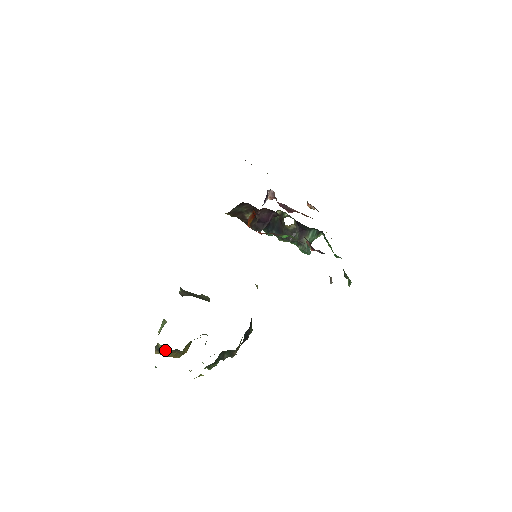
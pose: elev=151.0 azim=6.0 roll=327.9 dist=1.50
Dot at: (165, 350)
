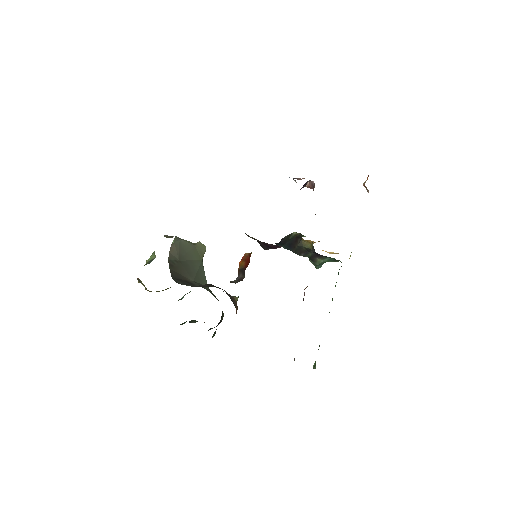
Dot at: occluded
